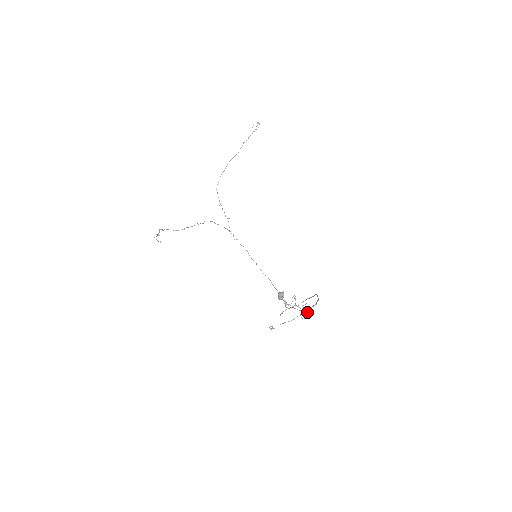
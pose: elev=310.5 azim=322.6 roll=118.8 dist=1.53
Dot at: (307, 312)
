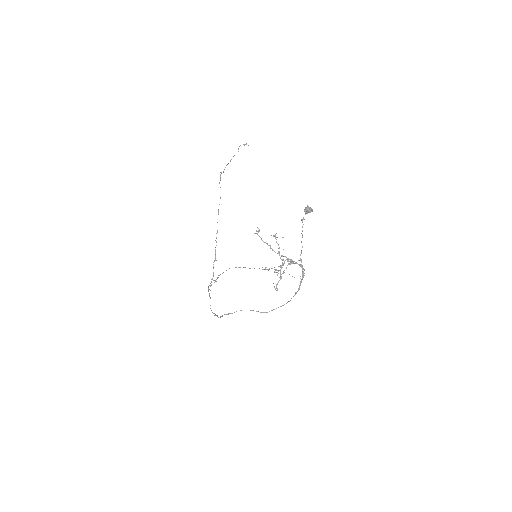
Dot at: (276, 288)
